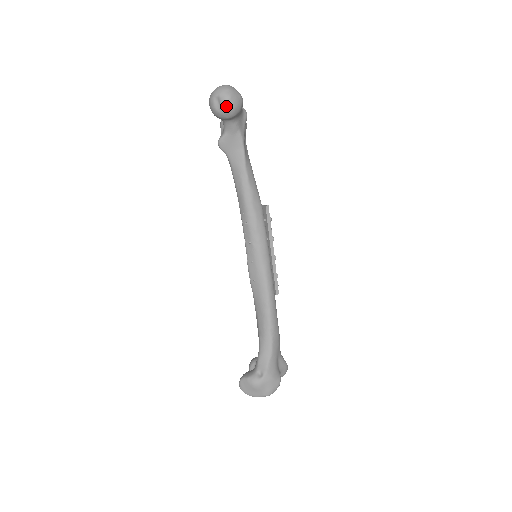
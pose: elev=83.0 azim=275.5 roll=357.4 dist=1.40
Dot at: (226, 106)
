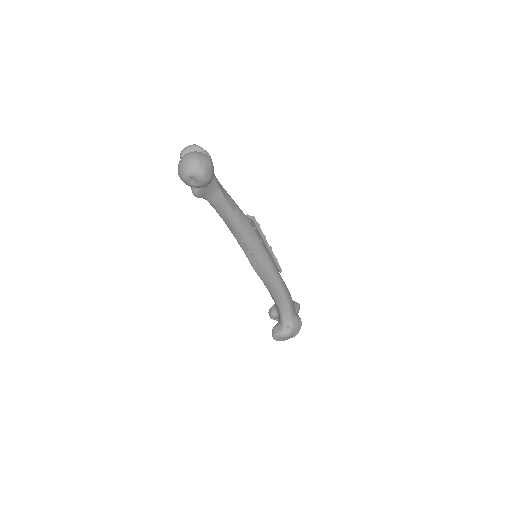
Dot at: (204, 182)
